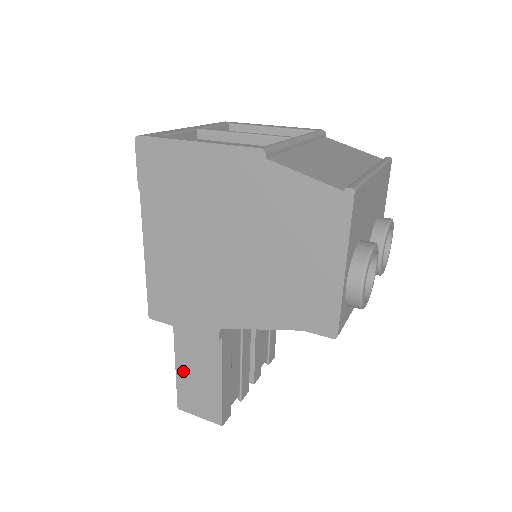
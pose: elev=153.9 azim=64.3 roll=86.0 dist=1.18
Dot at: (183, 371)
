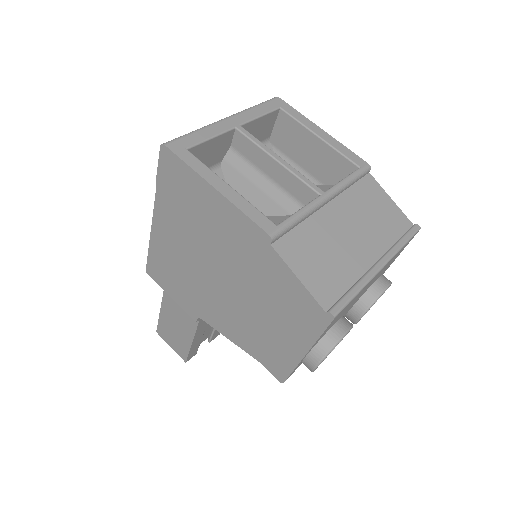
Dot at: (165, 316)
